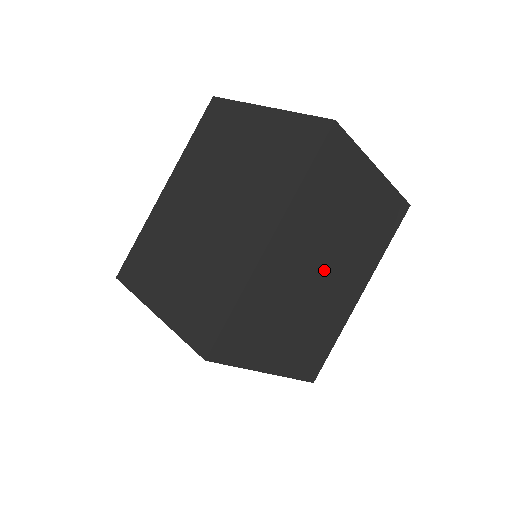
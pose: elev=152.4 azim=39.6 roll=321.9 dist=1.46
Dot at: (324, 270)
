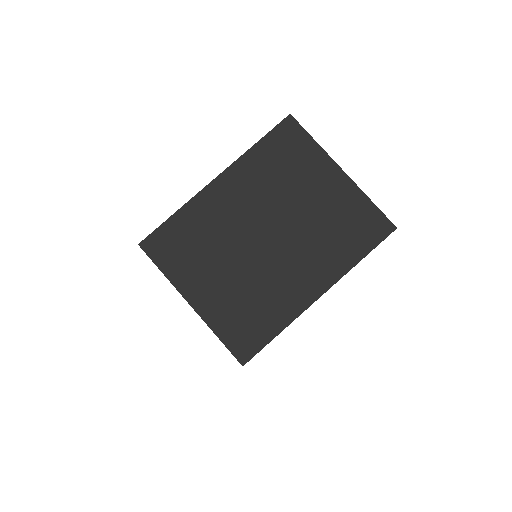
Dot at: occluded
